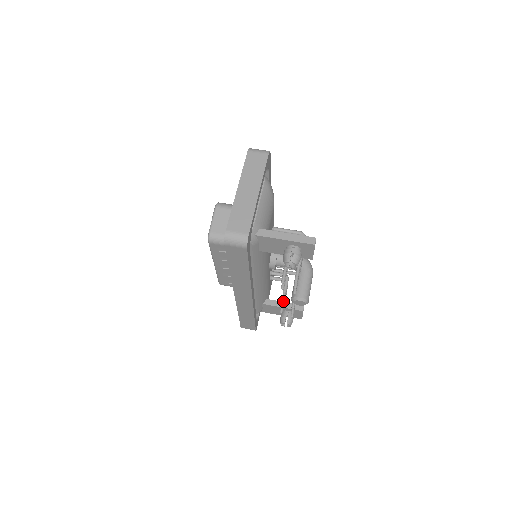
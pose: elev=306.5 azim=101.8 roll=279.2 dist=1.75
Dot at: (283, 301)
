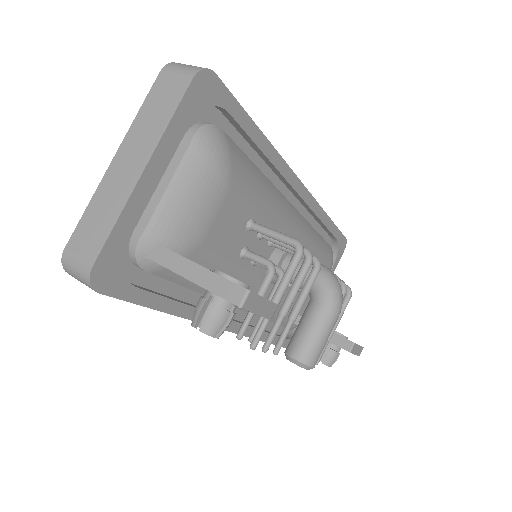
Dot at: occluded
